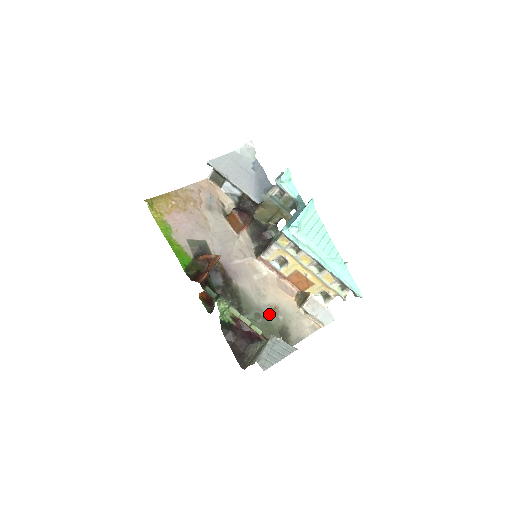
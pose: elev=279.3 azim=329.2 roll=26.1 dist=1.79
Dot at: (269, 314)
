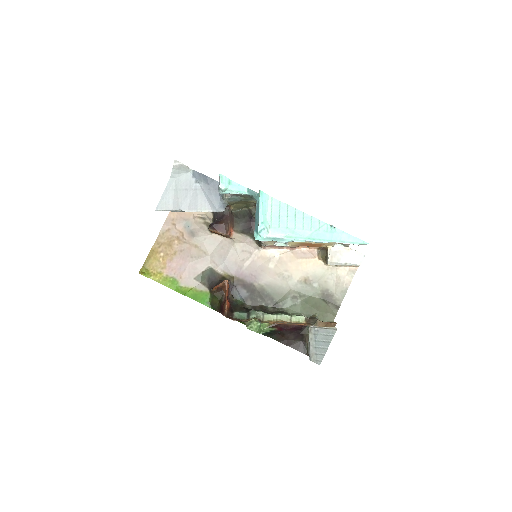
Dot at: (303, 289)
